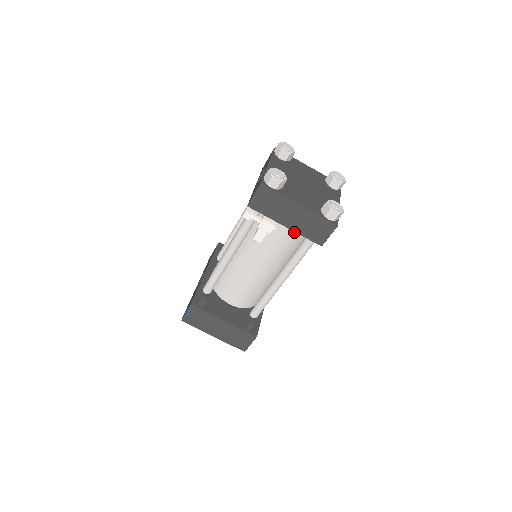
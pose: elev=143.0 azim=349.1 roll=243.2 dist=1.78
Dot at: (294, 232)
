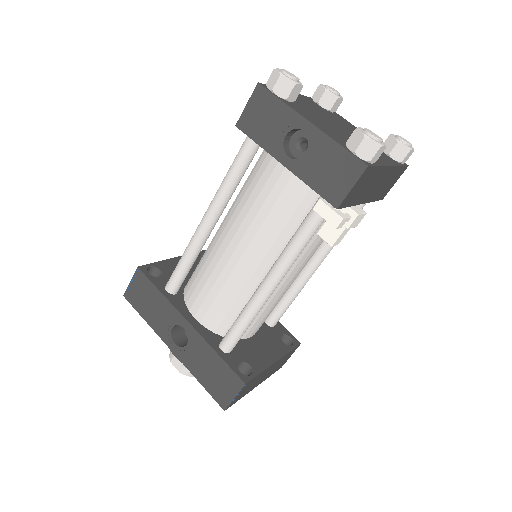
Dot at: occluded
